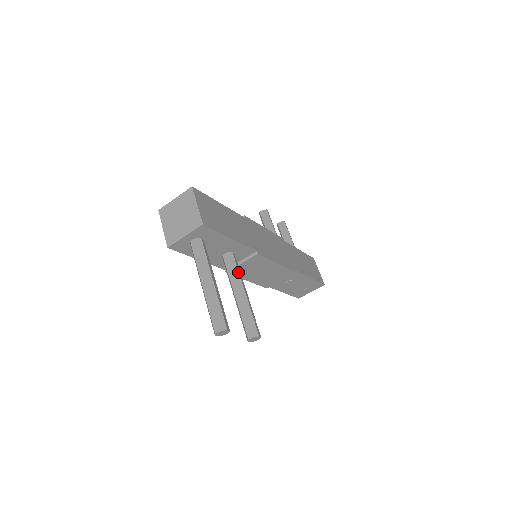
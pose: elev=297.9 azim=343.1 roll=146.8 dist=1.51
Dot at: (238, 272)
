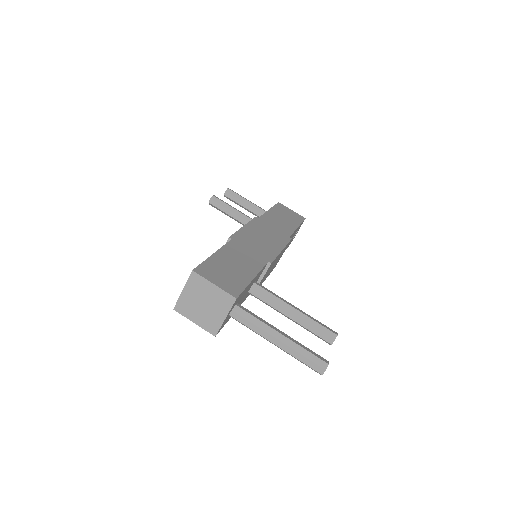
Dot at: (275, 296)
